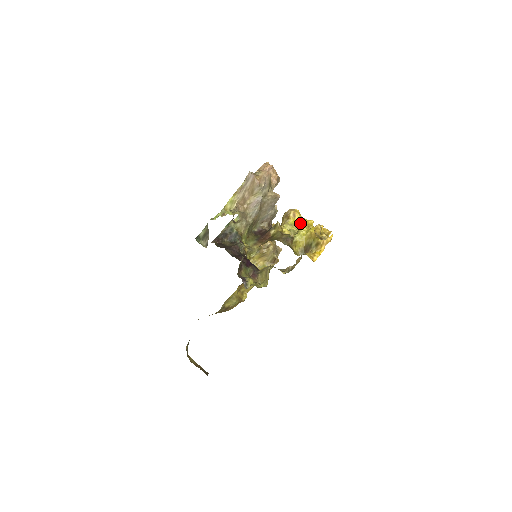
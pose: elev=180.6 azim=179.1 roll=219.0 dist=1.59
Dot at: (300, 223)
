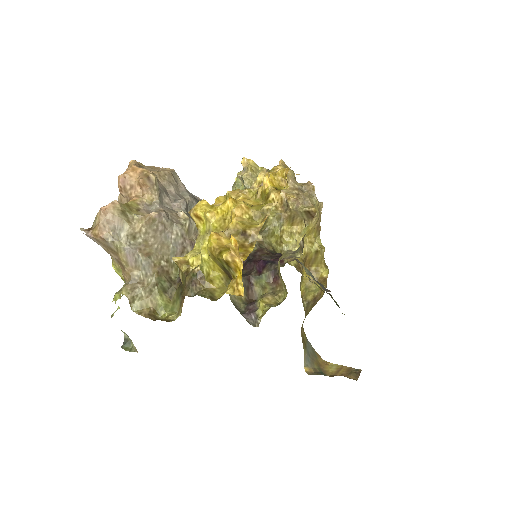
Dot at: (210, 224)
